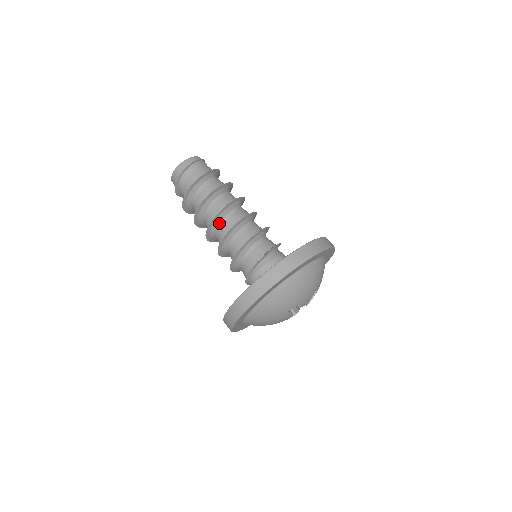
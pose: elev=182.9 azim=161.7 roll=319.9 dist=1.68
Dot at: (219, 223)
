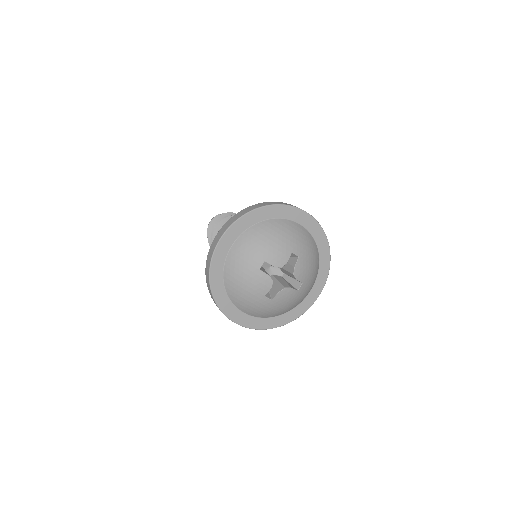
Dot at: occluded
